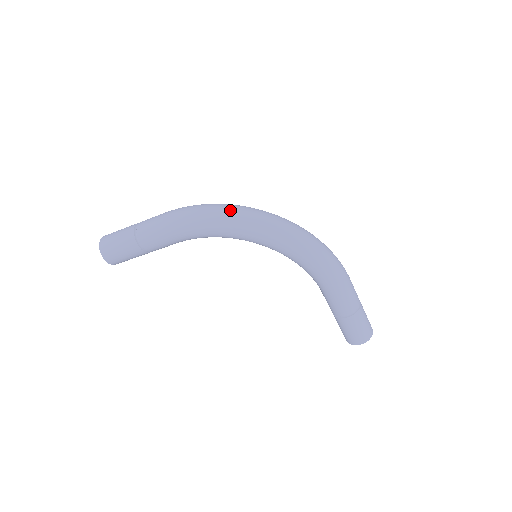
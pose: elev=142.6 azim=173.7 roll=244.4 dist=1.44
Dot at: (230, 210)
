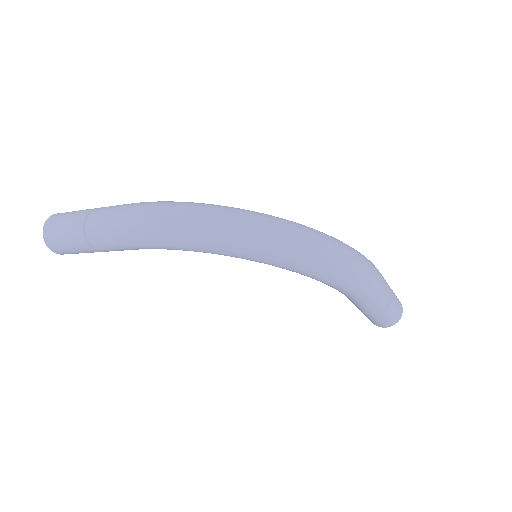
Dot at: (213, 226)
